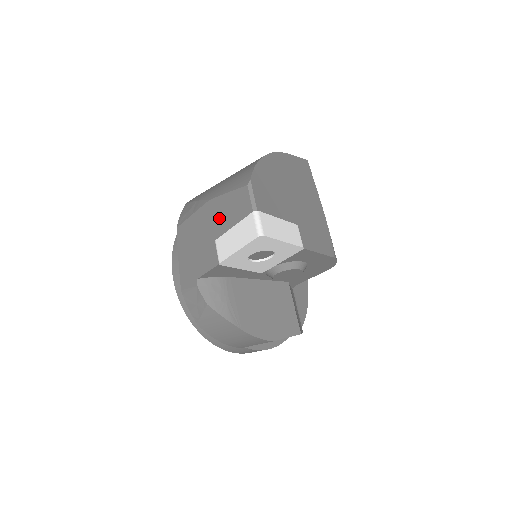
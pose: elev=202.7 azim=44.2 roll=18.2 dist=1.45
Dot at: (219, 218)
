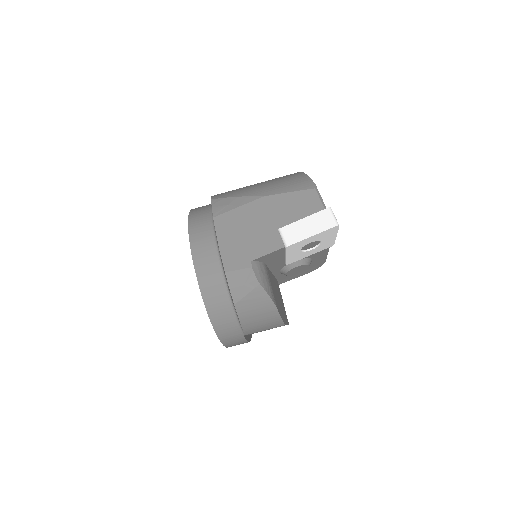
Dot at: (280, 211)
